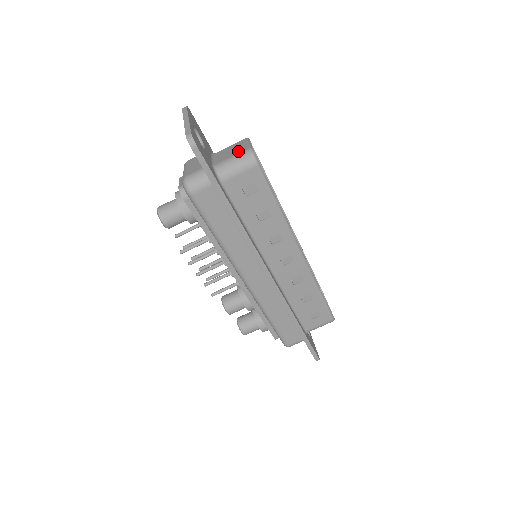
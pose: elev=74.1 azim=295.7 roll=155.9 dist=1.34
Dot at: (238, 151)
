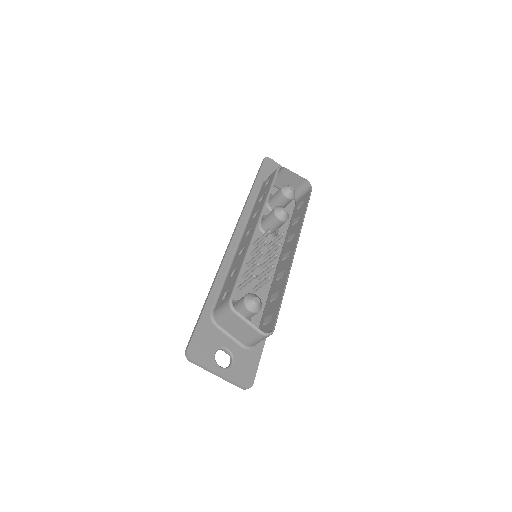
Dot at: (251, 335)
